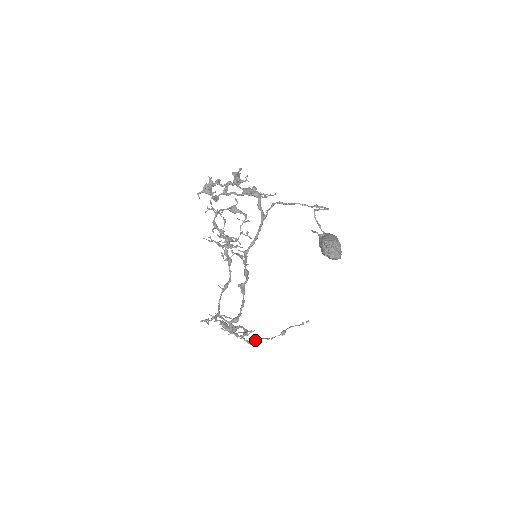
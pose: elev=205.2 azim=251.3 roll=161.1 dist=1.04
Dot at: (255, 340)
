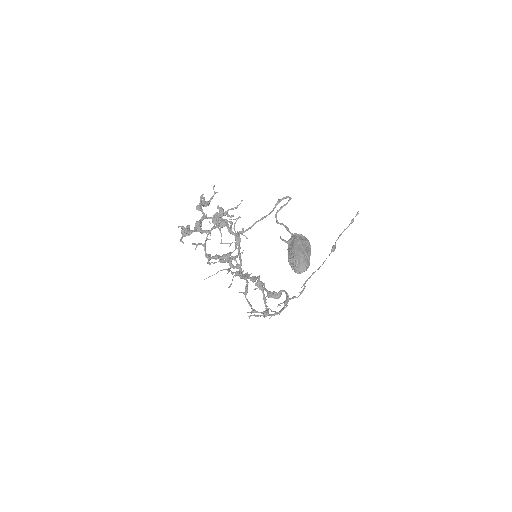
Dot at: (304, 286)
